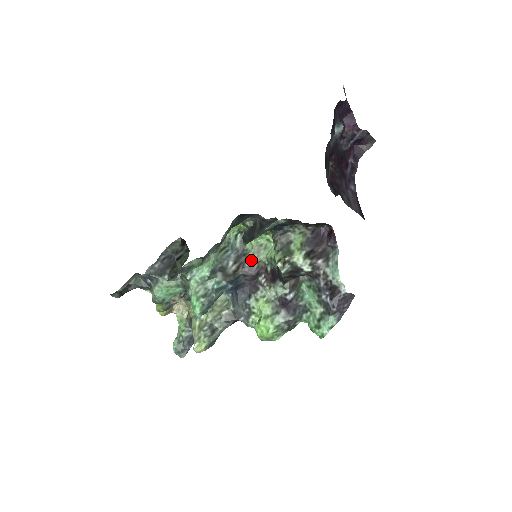
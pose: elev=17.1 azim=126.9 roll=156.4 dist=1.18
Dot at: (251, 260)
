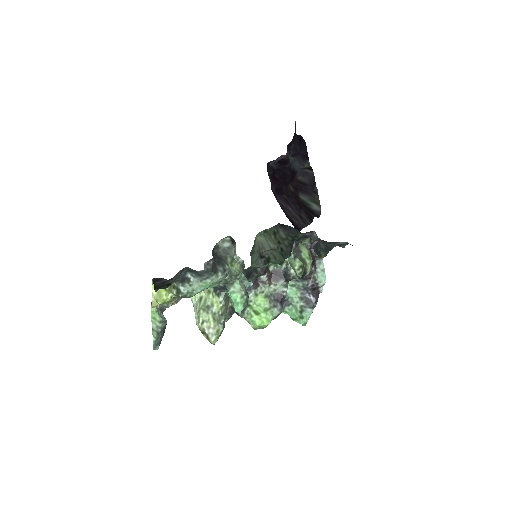
Dot at: occluded
